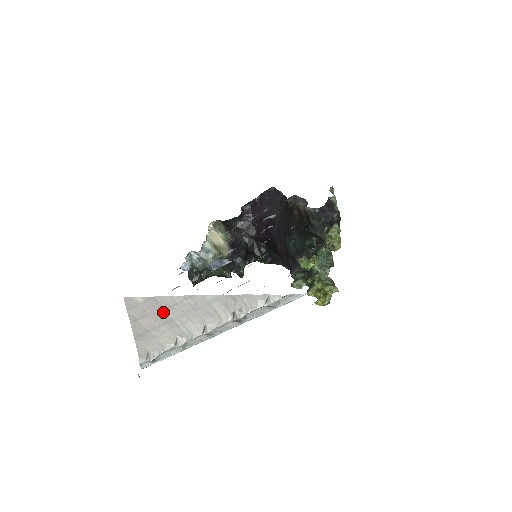
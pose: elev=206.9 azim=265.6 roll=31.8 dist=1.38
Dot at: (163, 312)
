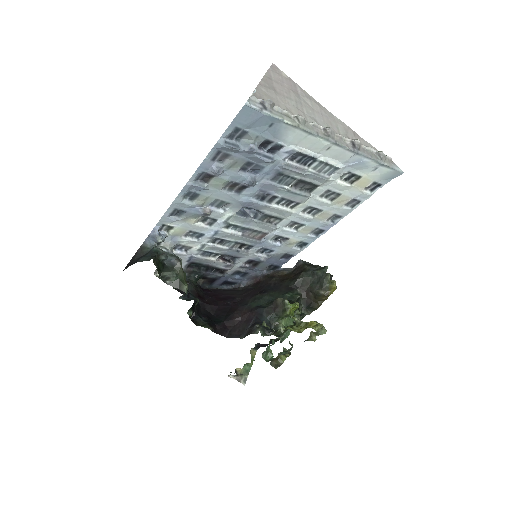
Dot at: (297, 94)
